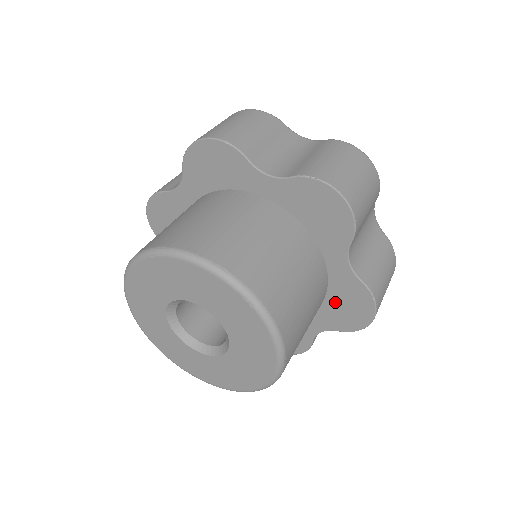
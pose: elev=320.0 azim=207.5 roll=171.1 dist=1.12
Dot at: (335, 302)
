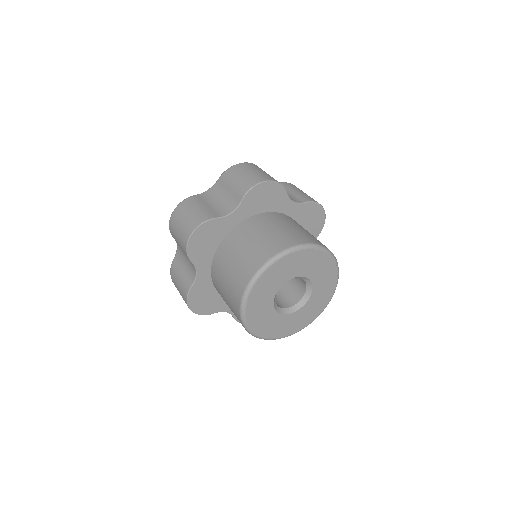
Dot at: occluded
